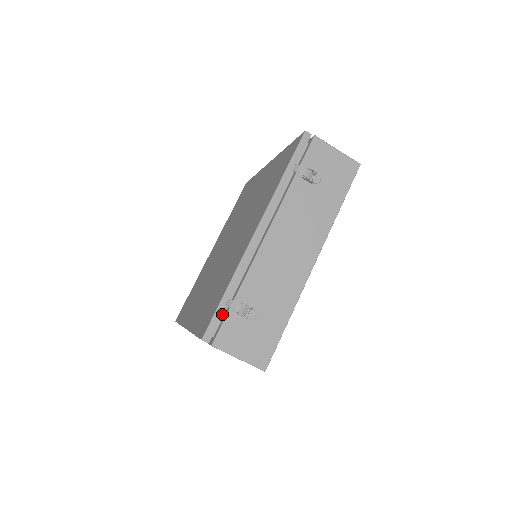
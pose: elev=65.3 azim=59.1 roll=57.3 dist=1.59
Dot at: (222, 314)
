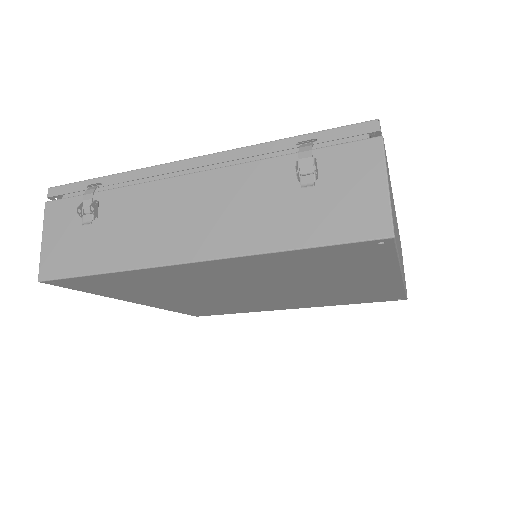
Dot at: (80, 190)
